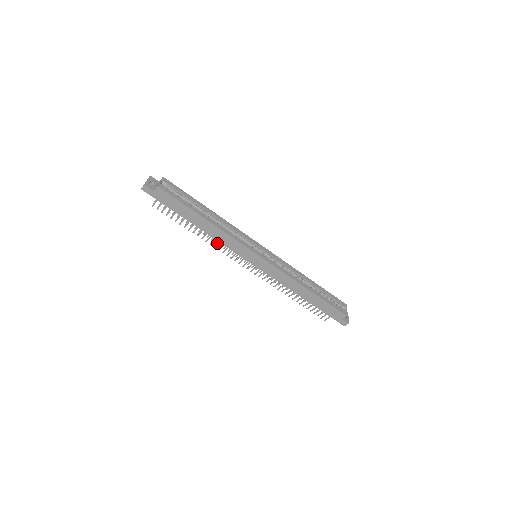
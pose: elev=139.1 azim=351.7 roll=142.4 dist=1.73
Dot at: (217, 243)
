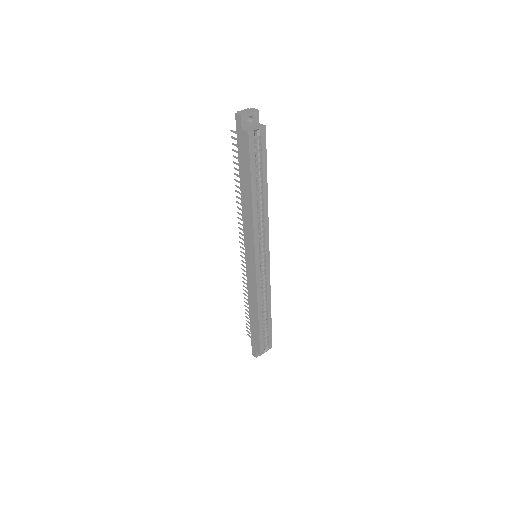
Dot at: occluded
